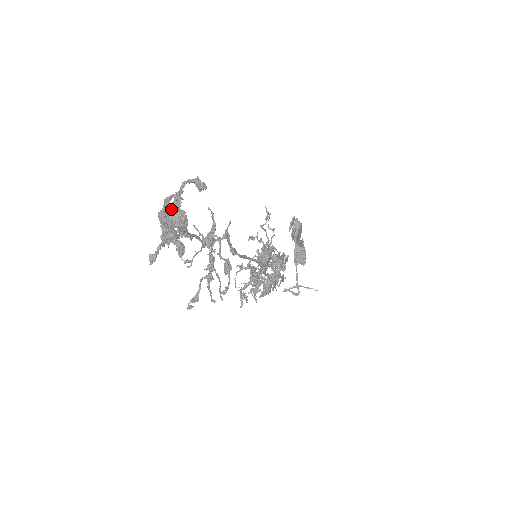
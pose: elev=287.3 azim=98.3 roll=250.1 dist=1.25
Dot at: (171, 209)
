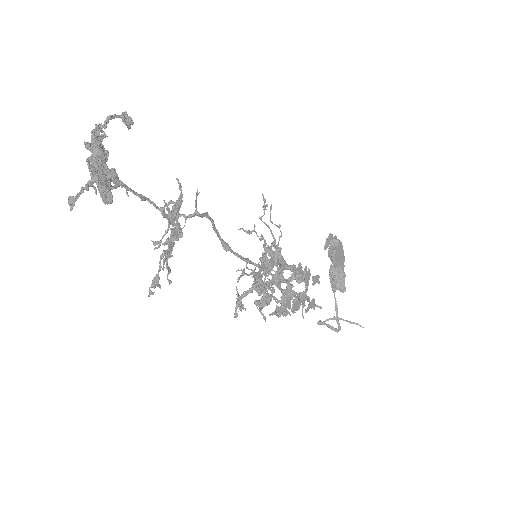
Dot at: (92, 144)
